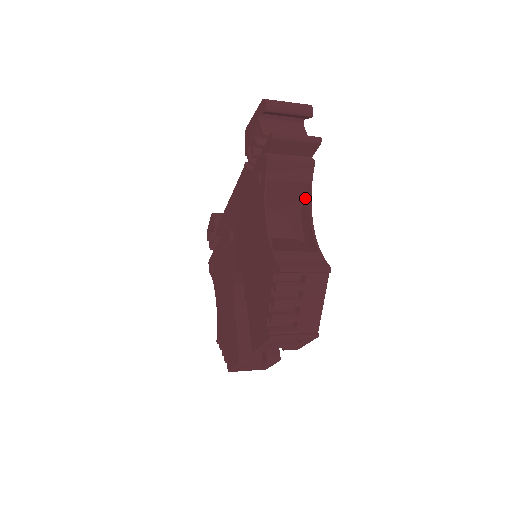
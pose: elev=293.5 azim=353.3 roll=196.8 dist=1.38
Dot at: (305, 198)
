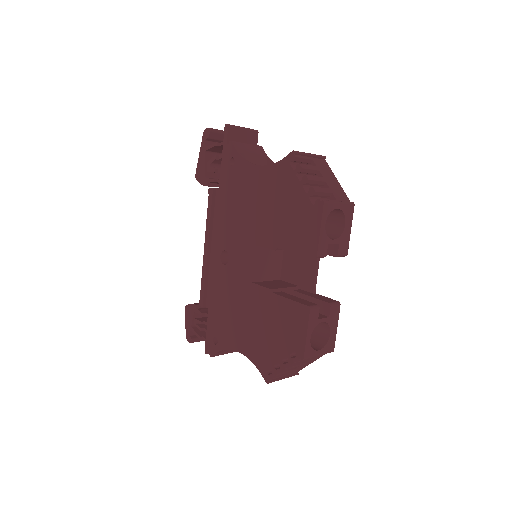
Dot at: occluded
